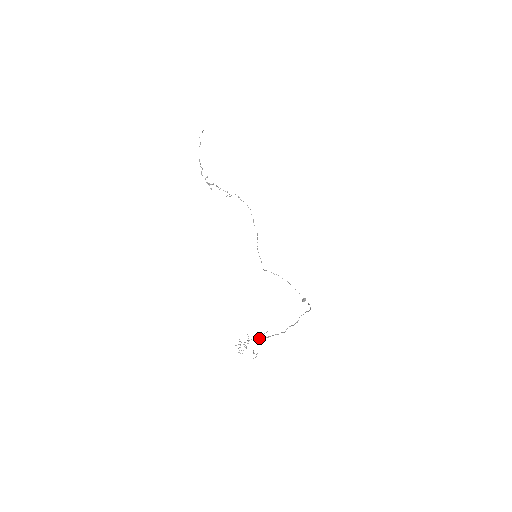
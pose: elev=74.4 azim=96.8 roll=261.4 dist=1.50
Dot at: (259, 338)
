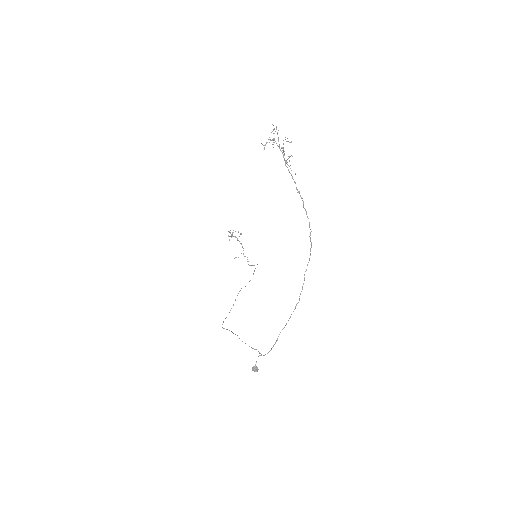
Dot at: occluded
